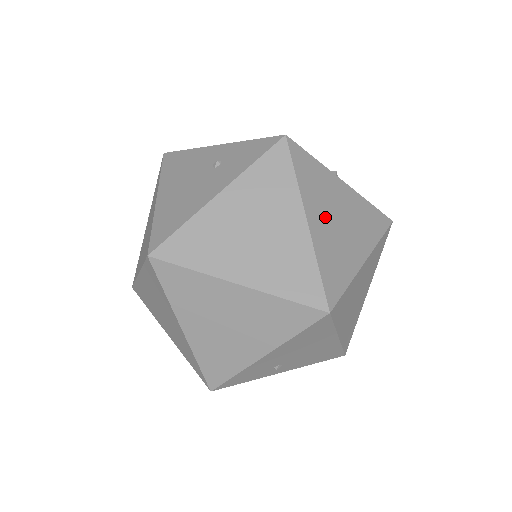
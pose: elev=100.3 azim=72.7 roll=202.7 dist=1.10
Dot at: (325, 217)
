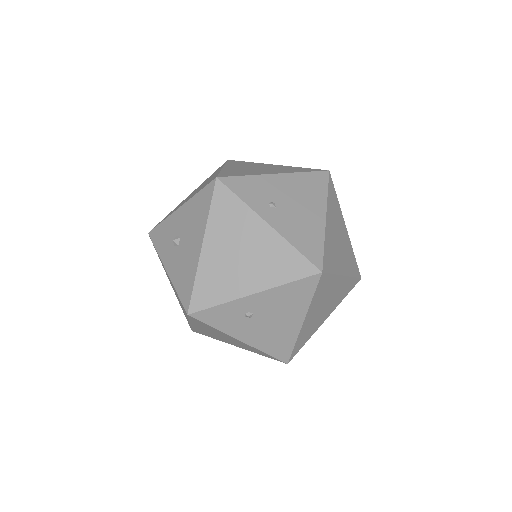
Dot at: occluded
